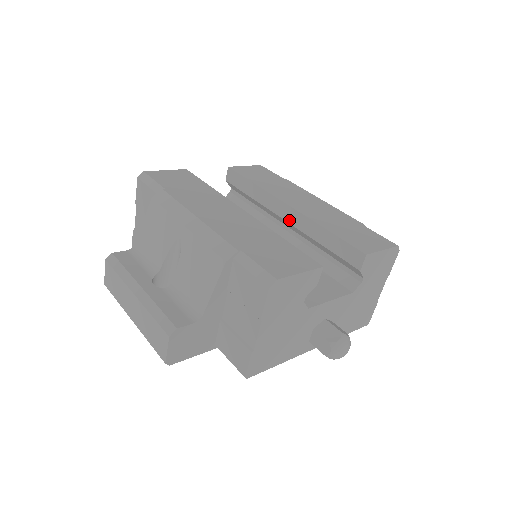
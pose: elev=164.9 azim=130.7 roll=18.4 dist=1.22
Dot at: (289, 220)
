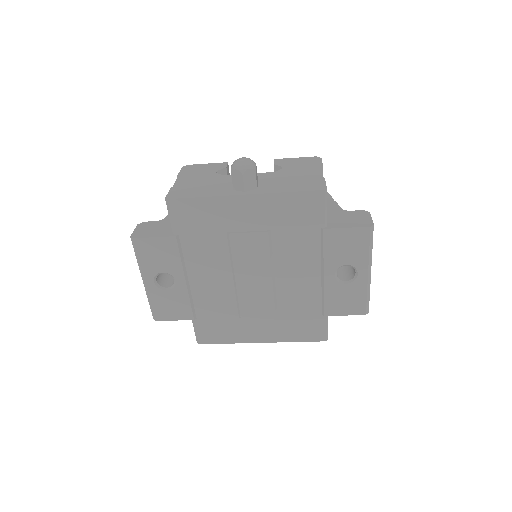
Dot at: occluded
